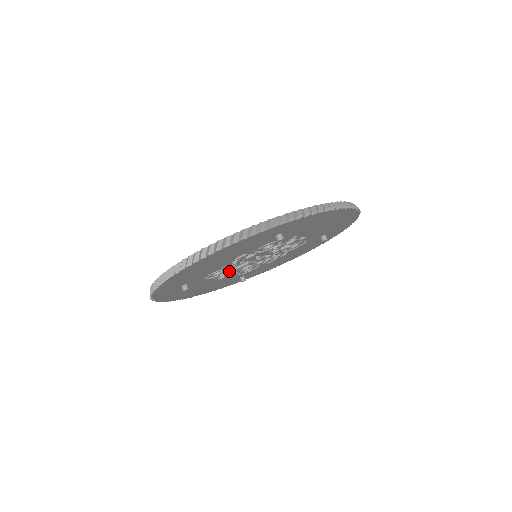
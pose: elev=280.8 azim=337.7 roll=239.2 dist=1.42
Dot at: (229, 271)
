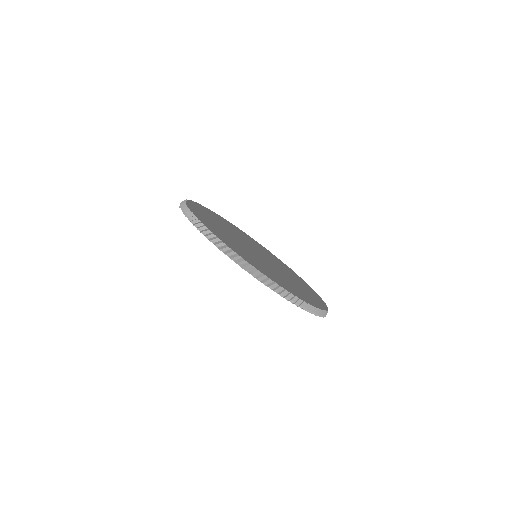
Dot at: occluded
